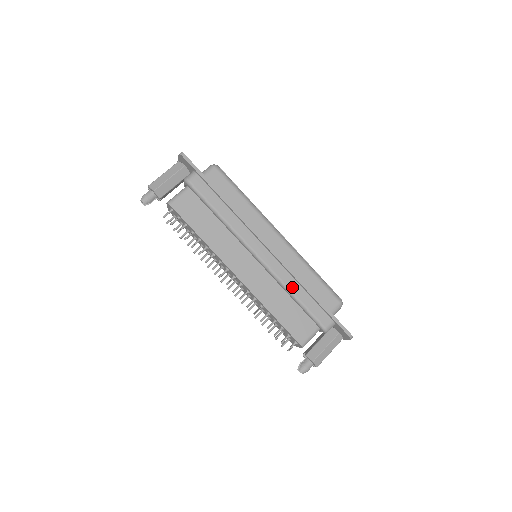
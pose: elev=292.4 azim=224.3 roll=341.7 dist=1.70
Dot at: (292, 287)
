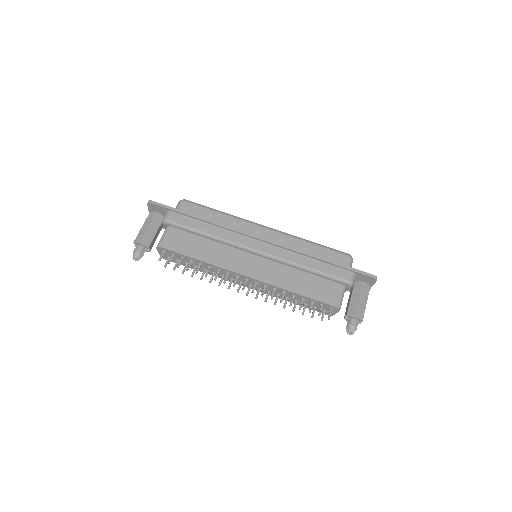
Dot at: (301, 262)
